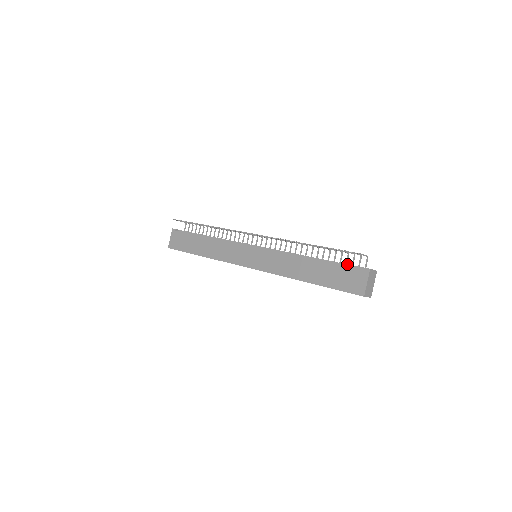
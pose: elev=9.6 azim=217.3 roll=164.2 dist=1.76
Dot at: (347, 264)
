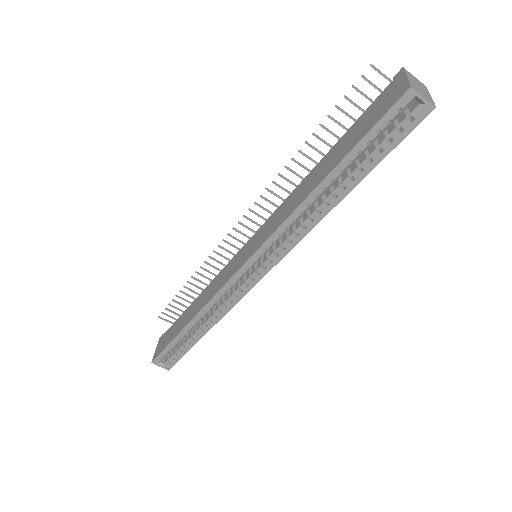
Dot at: occluded
